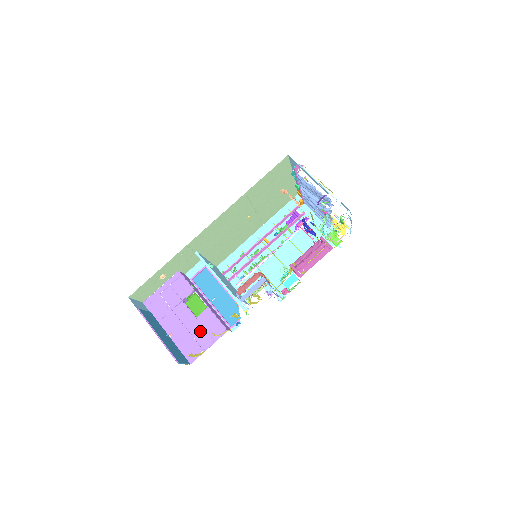
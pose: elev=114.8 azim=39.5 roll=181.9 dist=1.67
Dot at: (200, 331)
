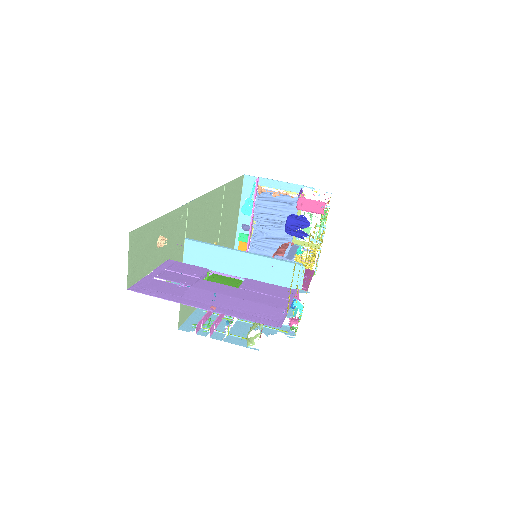
Dot at: (258, 296)
